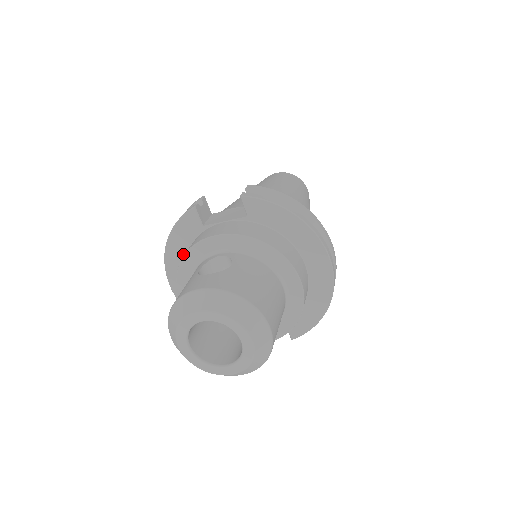
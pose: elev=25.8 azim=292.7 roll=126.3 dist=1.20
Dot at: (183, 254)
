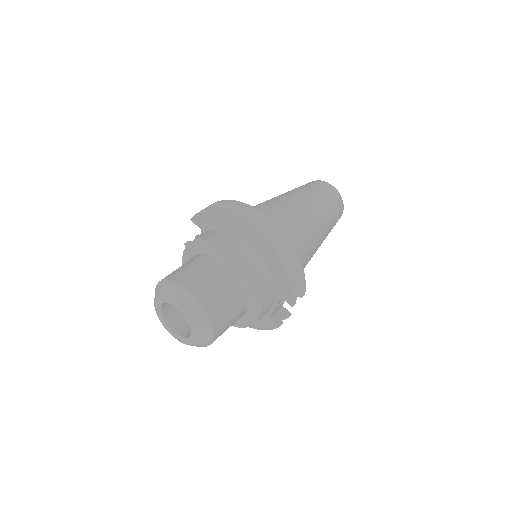
Dot at: occluded
